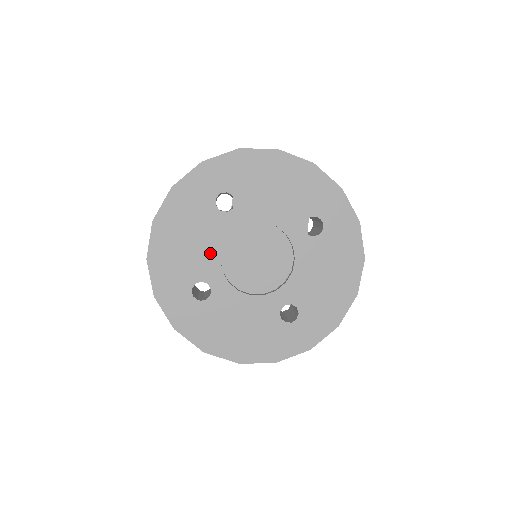
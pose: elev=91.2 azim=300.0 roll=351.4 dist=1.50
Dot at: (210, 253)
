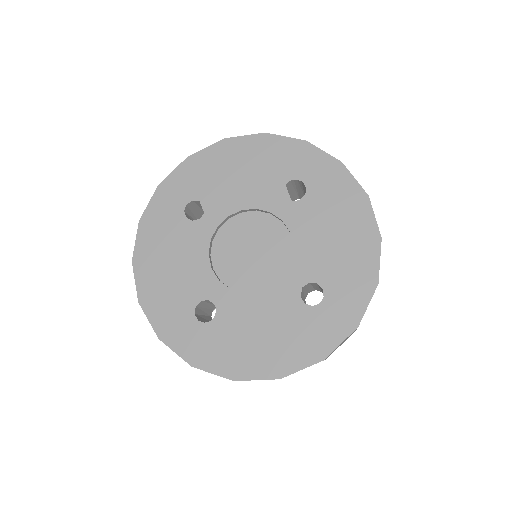
Dot at: (199, 267)
